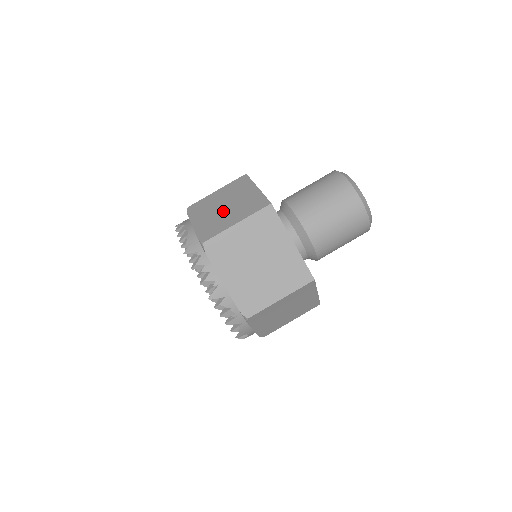
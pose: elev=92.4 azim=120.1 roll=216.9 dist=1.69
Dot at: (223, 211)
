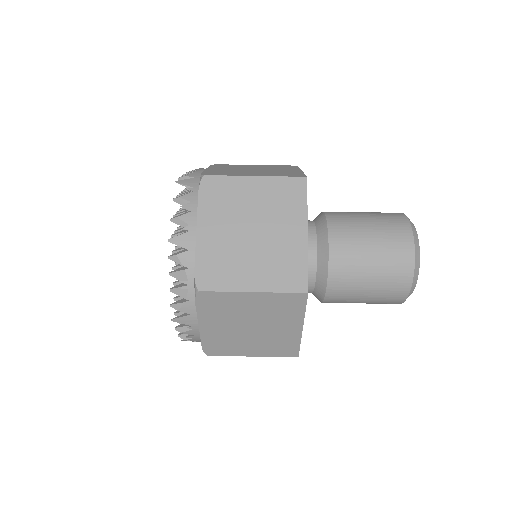
Dot at: (248, 170)
